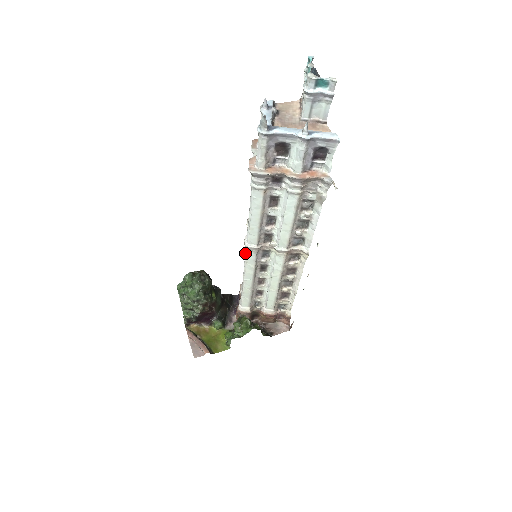
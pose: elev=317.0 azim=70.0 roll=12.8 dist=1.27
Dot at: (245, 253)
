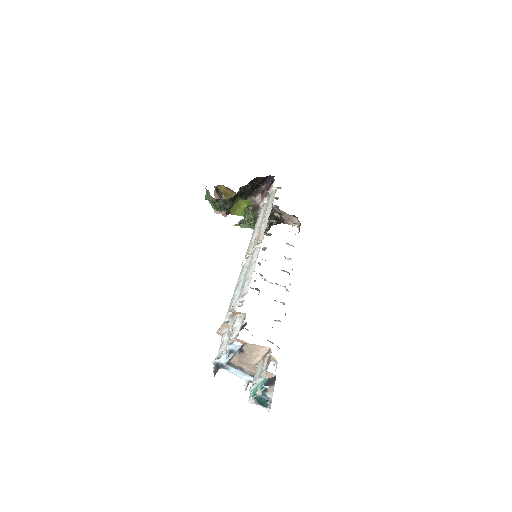
Dot at: occluded
